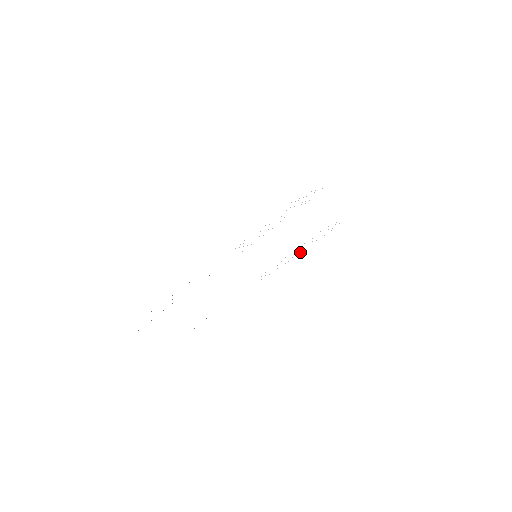
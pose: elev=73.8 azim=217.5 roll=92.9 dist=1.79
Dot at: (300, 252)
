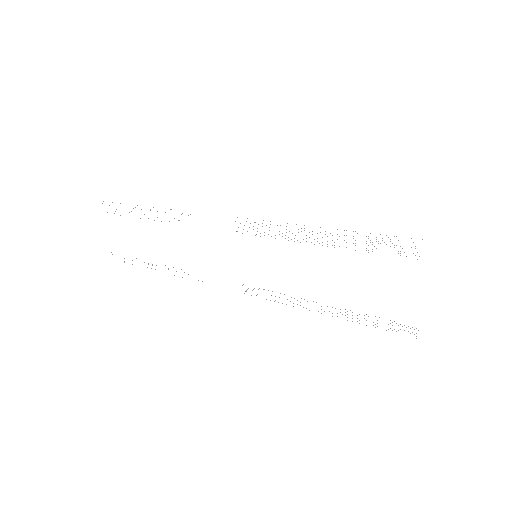
Dot at: occluded
